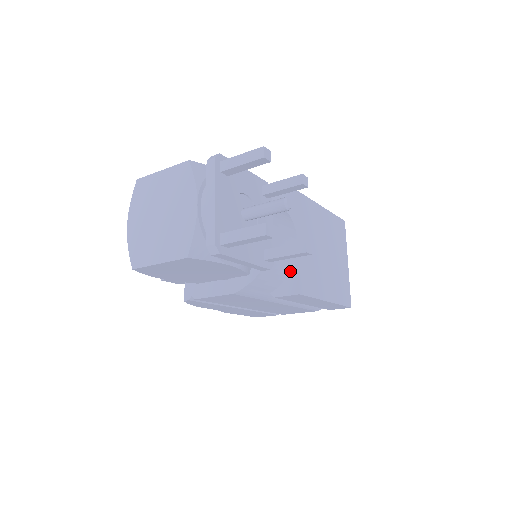
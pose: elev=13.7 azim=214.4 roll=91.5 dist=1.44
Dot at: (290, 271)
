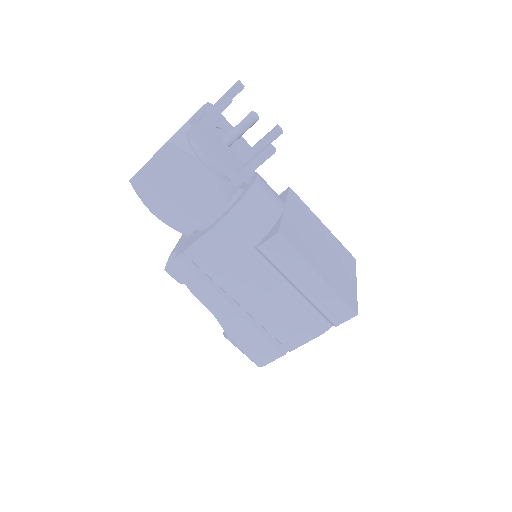
Dot at: (274, 225)
